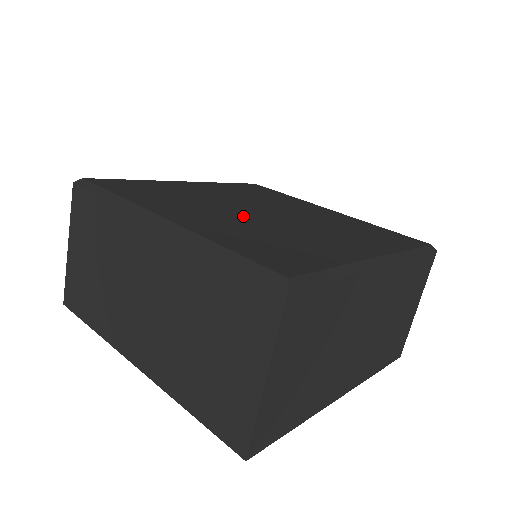
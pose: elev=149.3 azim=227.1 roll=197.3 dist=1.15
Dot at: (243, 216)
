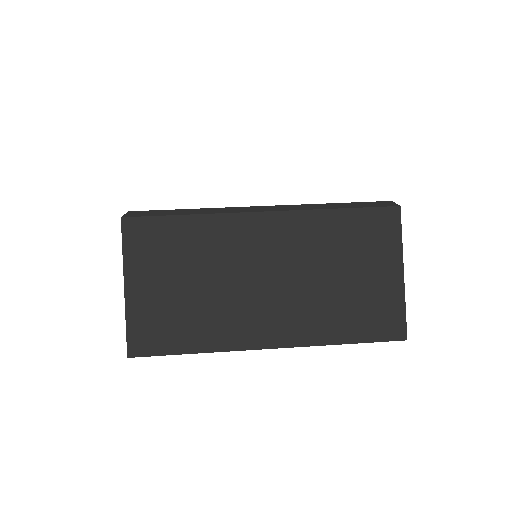
Dot at: occluded
